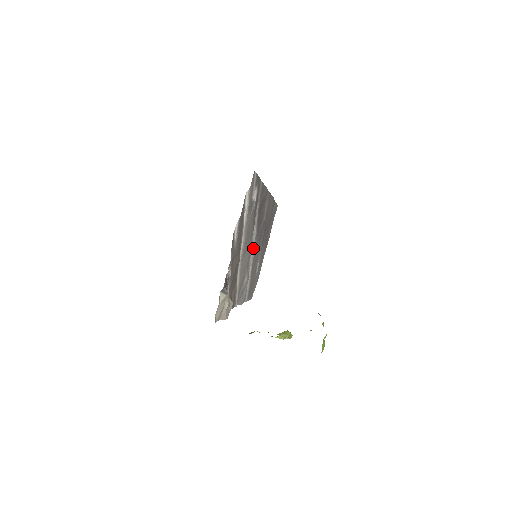
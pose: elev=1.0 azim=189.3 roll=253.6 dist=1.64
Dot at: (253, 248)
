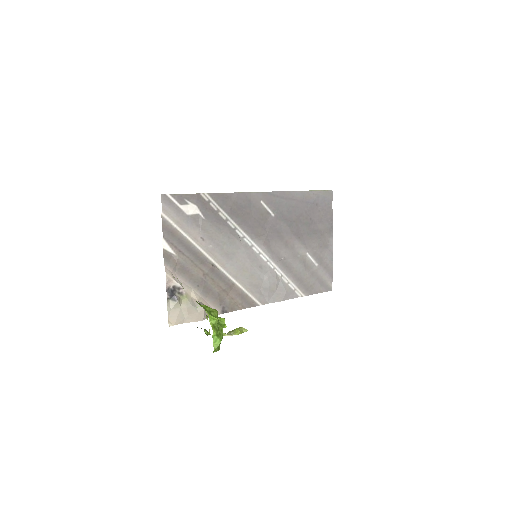
Dot at: (259, 248)
